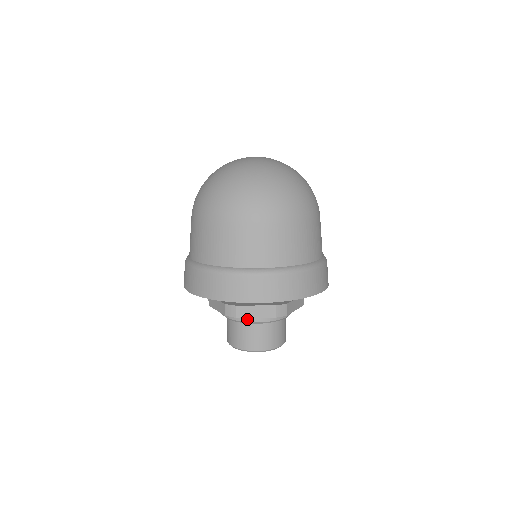
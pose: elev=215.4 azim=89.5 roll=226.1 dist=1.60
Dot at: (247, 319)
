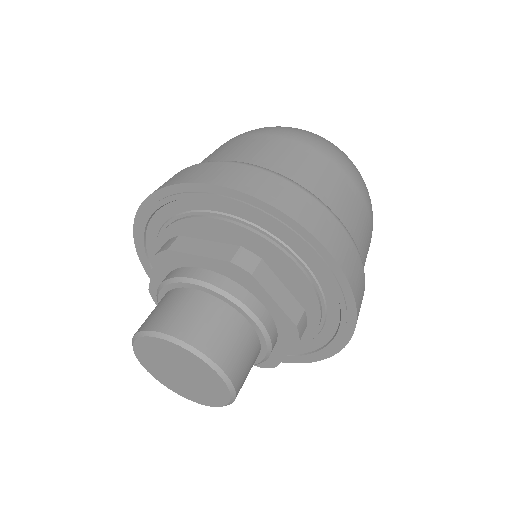
Dot at: (247, 300)
